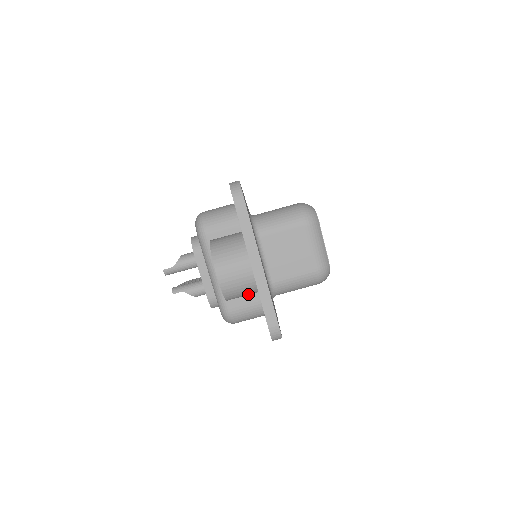
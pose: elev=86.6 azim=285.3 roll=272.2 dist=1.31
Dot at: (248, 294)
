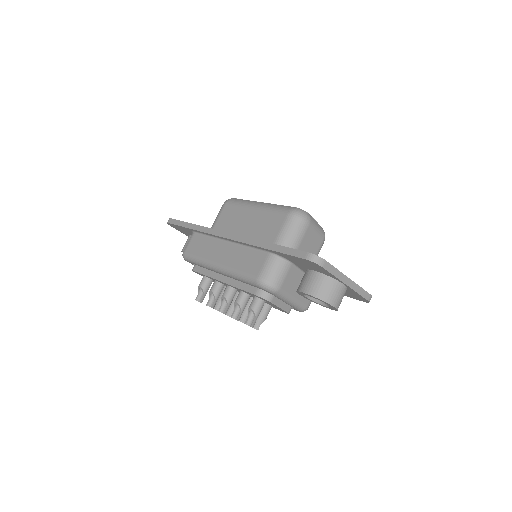
Dot at: occluded
